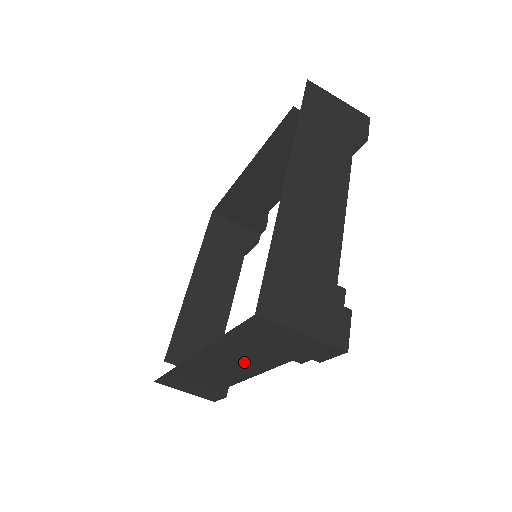
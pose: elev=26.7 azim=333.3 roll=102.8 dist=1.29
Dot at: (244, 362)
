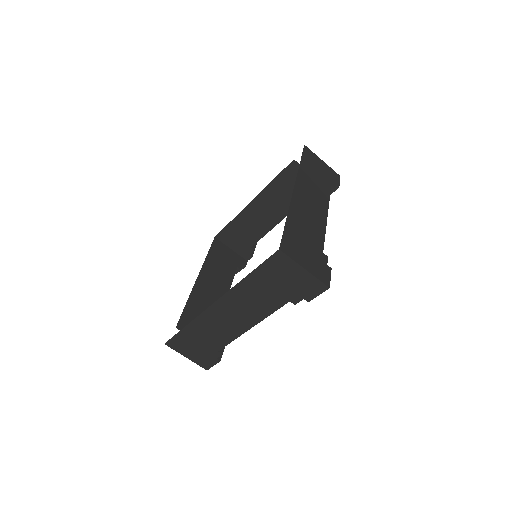
Dot at: (253, 307)
